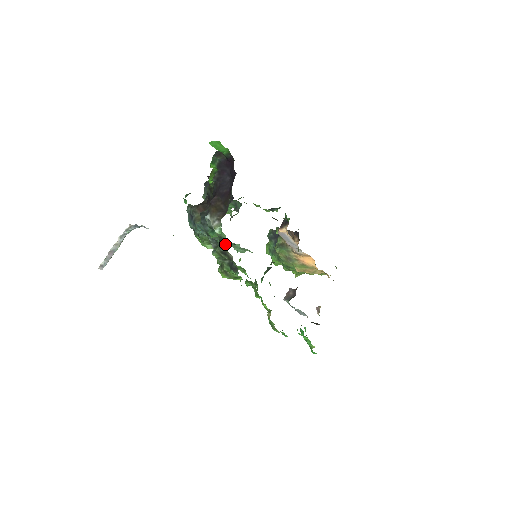
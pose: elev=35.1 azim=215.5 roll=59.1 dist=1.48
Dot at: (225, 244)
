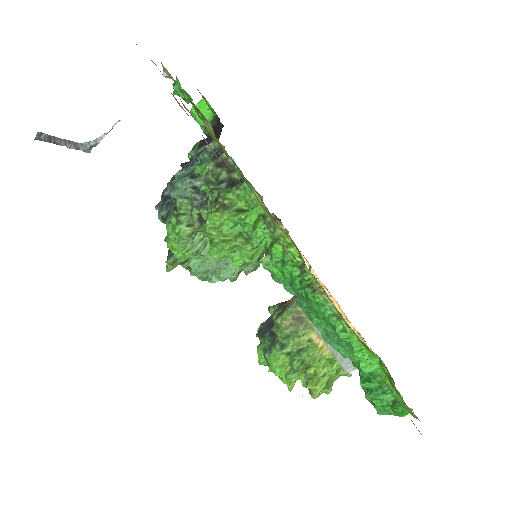
Dot at: occluded
